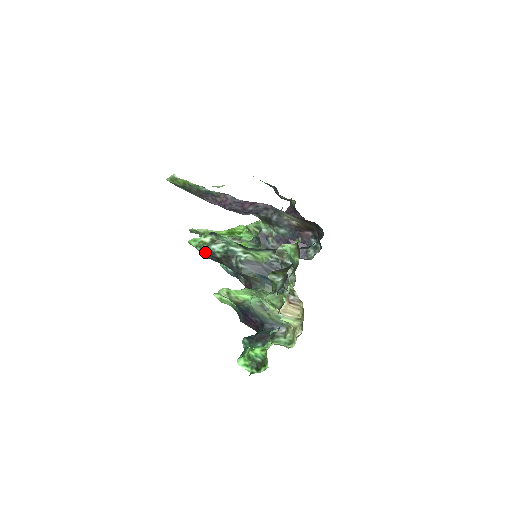
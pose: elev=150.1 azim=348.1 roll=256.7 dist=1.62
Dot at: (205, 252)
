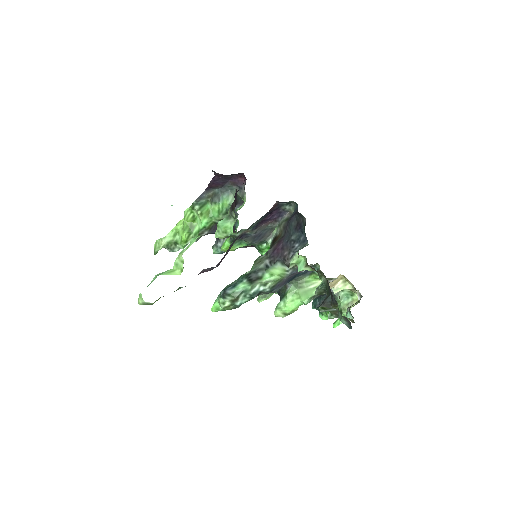
Dot at: (235, 308)
